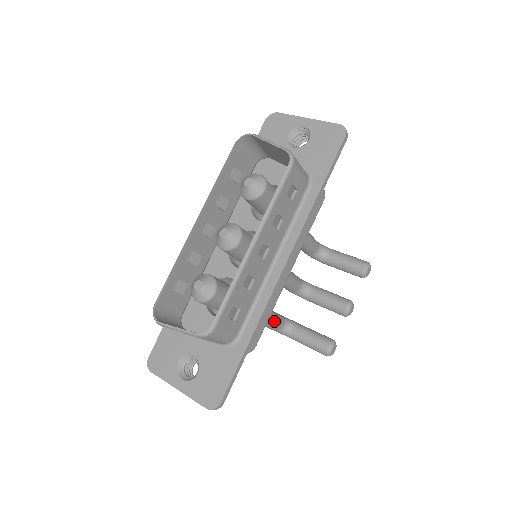
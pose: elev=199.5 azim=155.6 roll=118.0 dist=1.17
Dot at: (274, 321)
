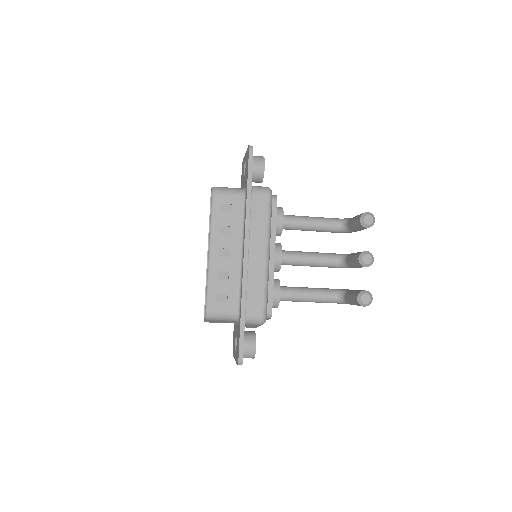
Dot at: (316, 295)
